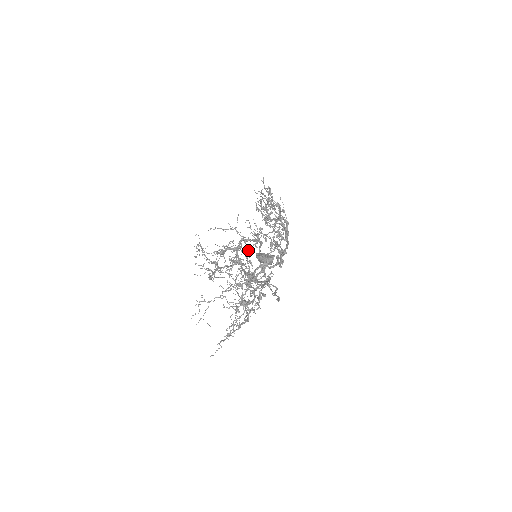
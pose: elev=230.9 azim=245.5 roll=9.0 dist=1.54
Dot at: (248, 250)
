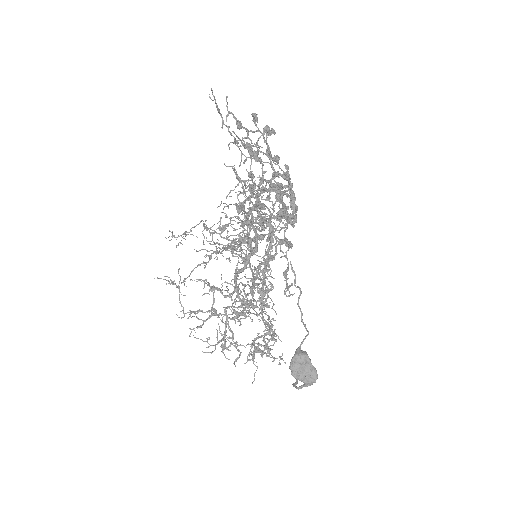
Dot at: (240, 248)
